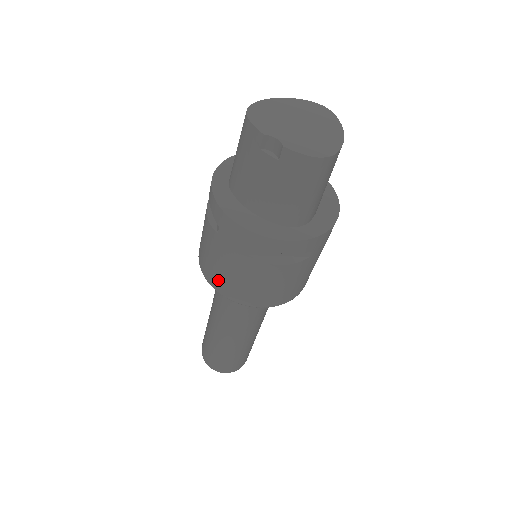
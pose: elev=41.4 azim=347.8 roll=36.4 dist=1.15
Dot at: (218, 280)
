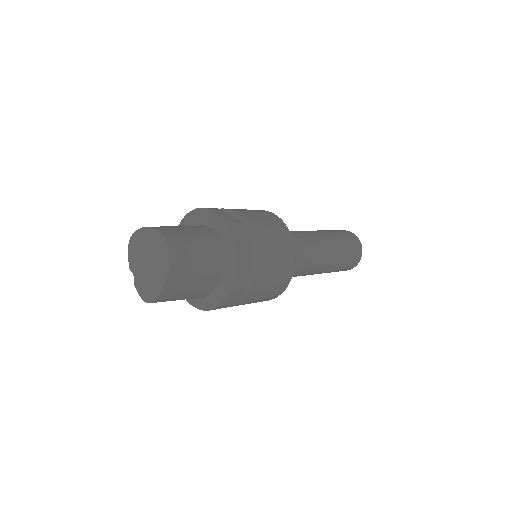
Dot at: occluded
